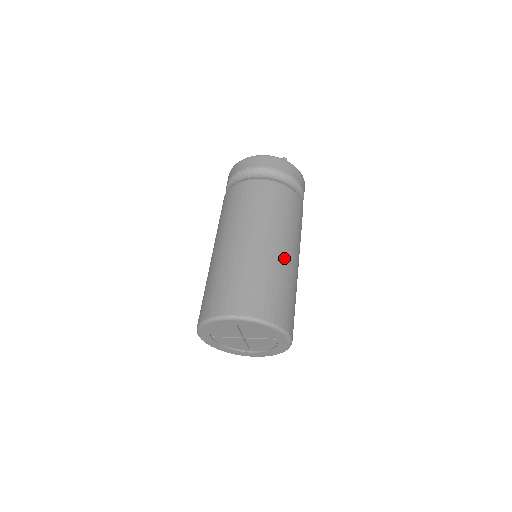
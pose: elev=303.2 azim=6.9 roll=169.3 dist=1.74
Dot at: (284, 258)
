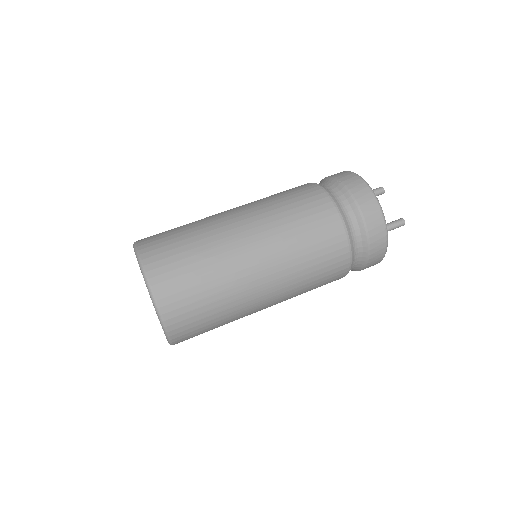
Dot at: (252, 292)
